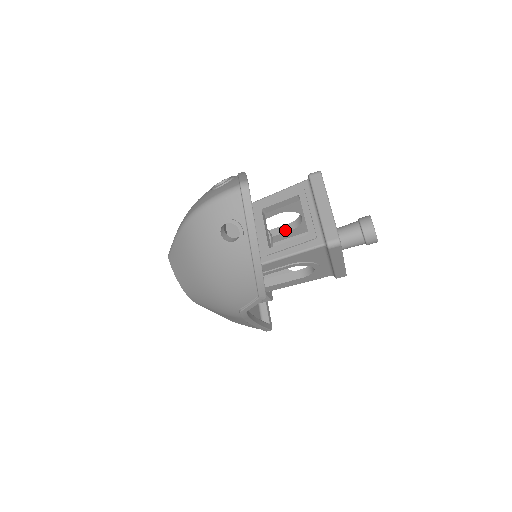
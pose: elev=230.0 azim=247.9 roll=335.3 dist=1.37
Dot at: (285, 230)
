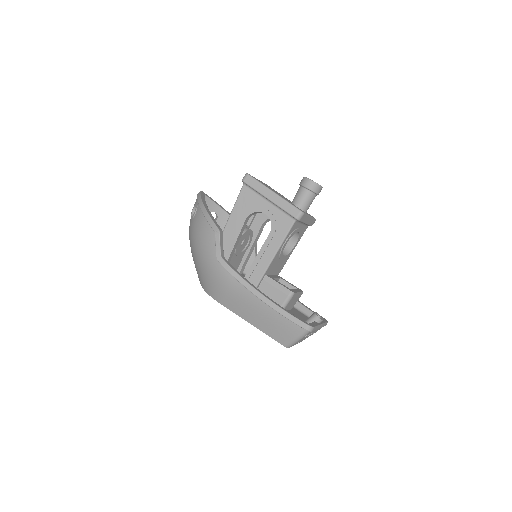
Dot at: occluded
